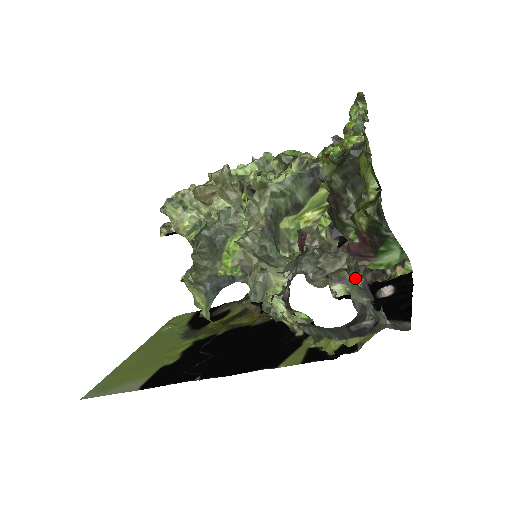
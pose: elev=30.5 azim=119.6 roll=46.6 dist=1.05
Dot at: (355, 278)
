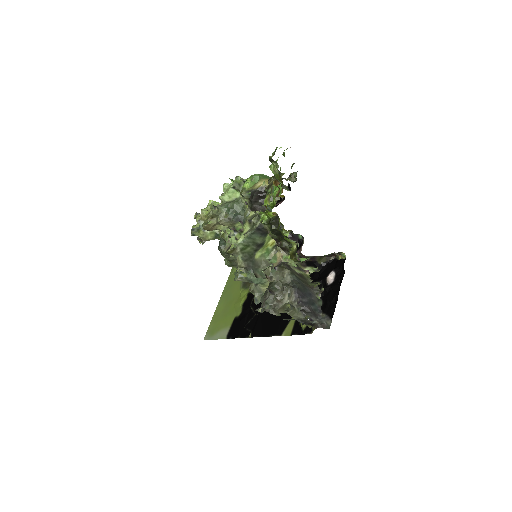
Dot at: (295, 305)
